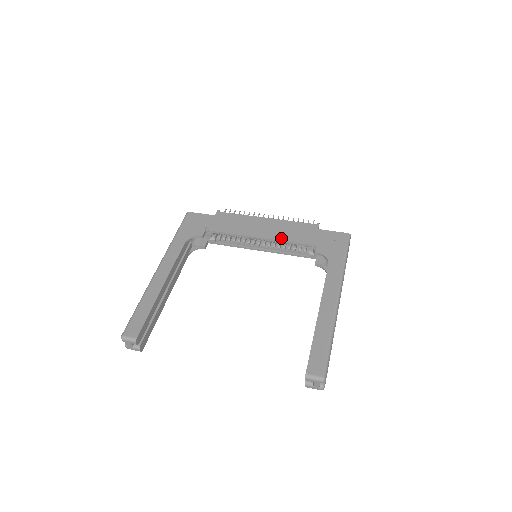
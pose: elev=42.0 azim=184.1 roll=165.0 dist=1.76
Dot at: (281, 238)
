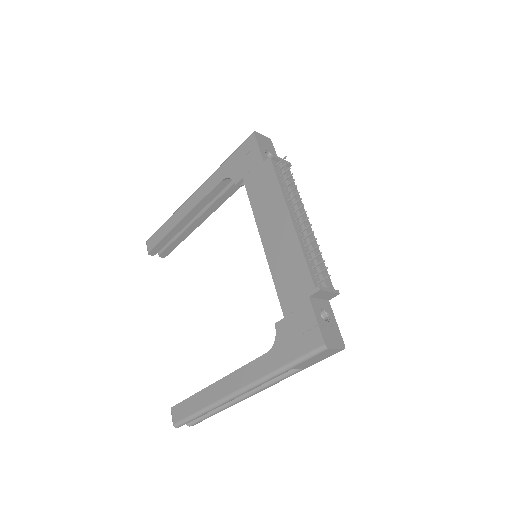
Dot at: (272, 265)
